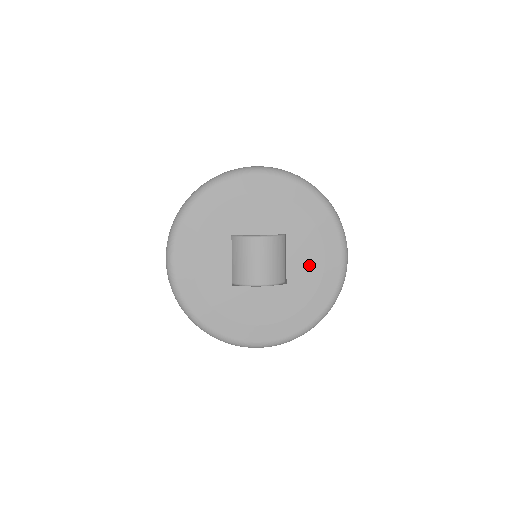
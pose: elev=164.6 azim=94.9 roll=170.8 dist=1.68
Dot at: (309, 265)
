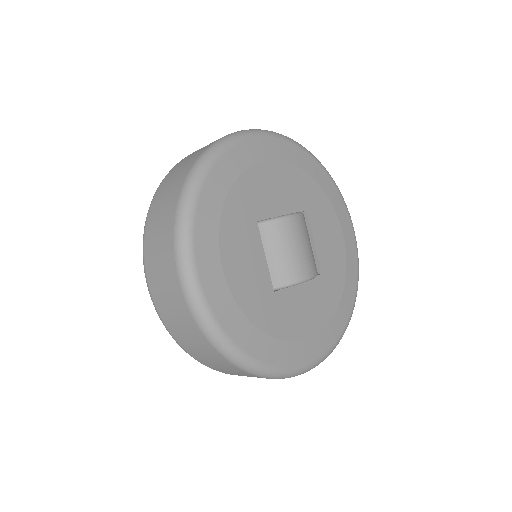
Dot at: (333, 245)
